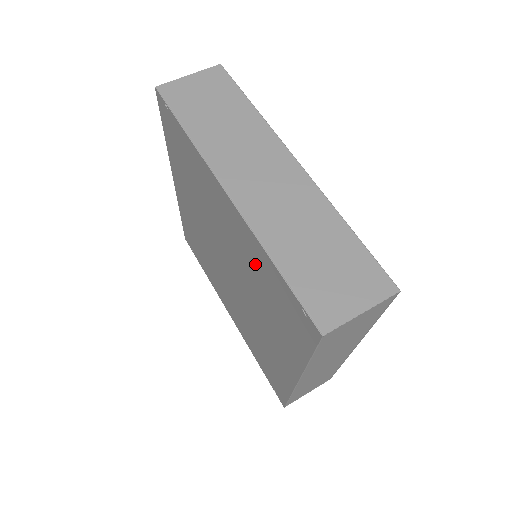
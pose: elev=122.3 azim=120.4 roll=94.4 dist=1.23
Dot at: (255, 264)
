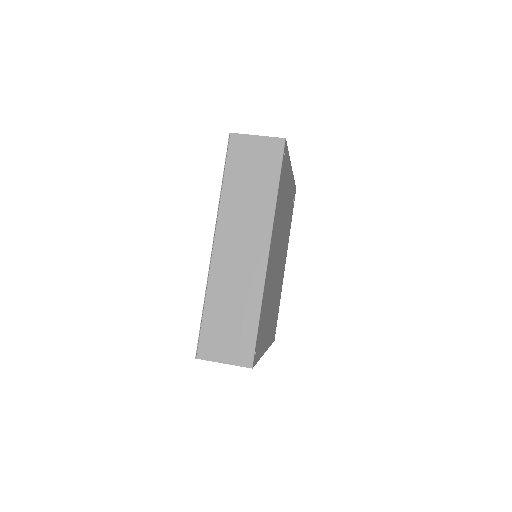
Dot at: occluded
